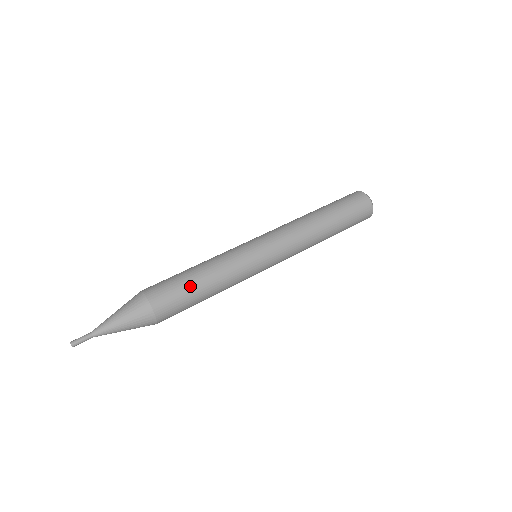
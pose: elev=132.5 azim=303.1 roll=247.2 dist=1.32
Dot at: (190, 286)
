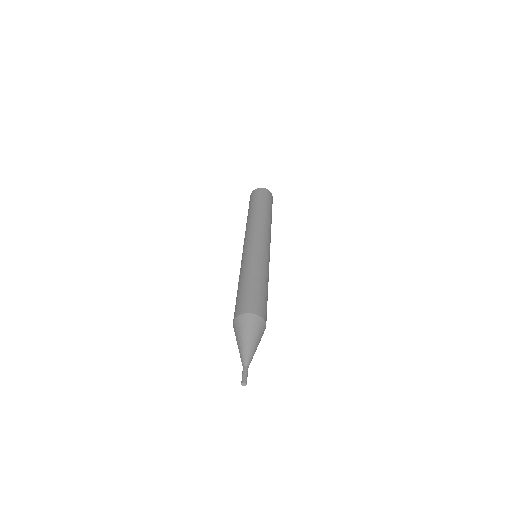
Dot at: (265, 294)
